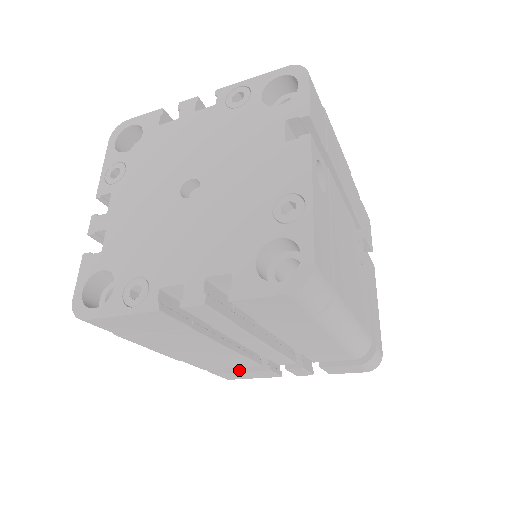
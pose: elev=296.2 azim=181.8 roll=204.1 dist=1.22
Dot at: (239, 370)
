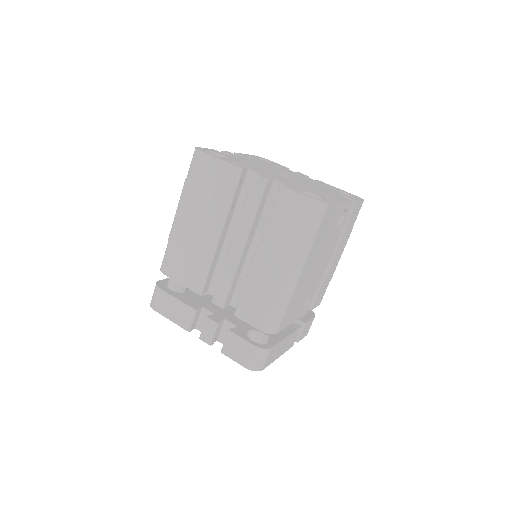
Dot at: (177, 297)
